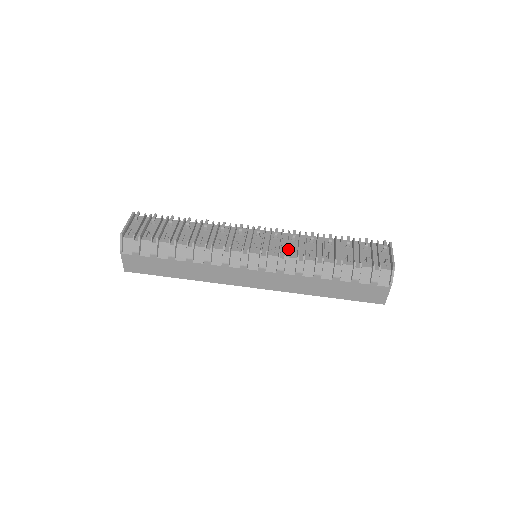
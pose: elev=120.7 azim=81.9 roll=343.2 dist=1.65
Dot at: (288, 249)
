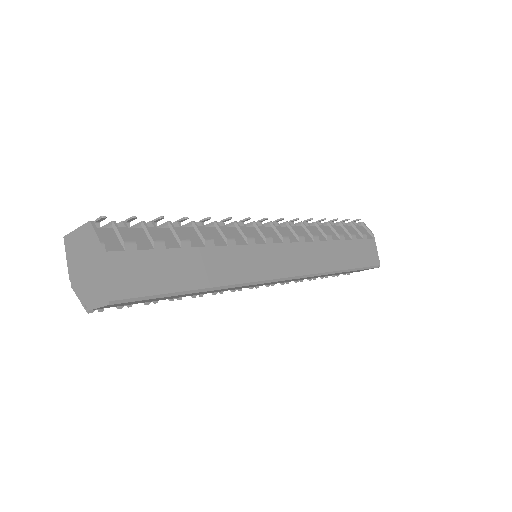
Dot at: occluded
